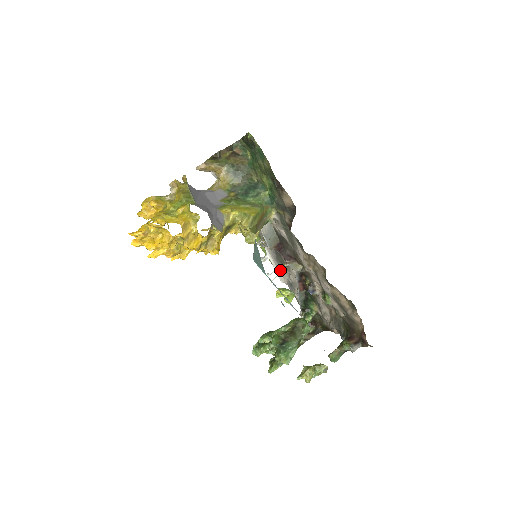
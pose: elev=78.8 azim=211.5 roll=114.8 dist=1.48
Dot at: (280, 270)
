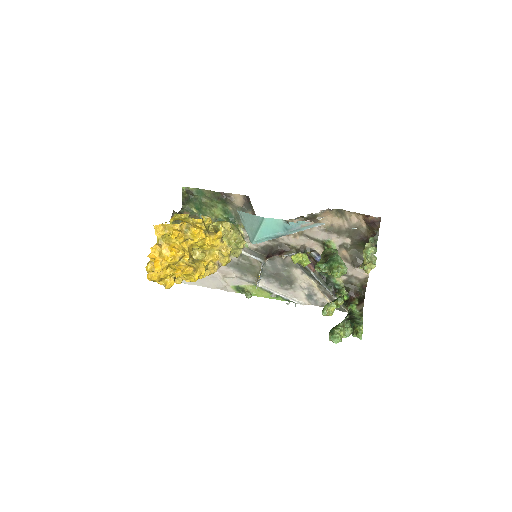
Dot at: (293, 295)
